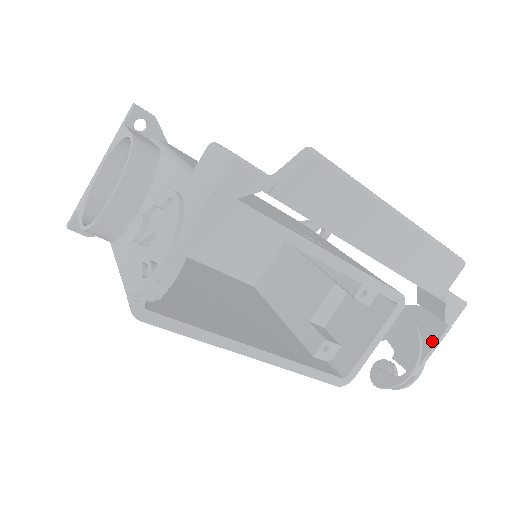
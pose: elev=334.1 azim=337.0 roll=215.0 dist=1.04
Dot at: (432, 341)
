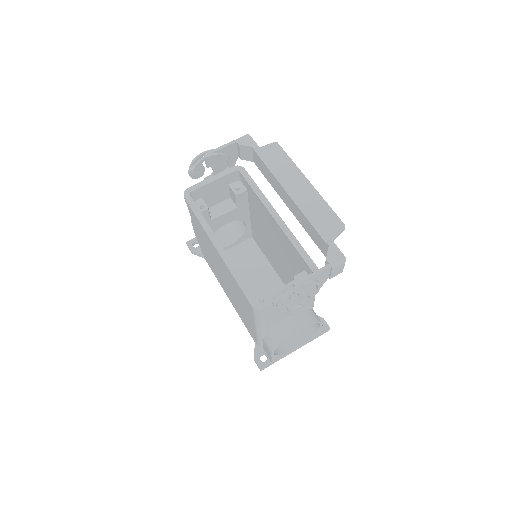
Dot at: (316, 272)
